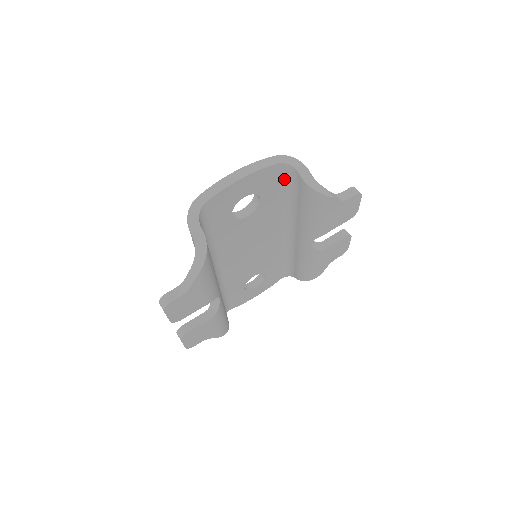
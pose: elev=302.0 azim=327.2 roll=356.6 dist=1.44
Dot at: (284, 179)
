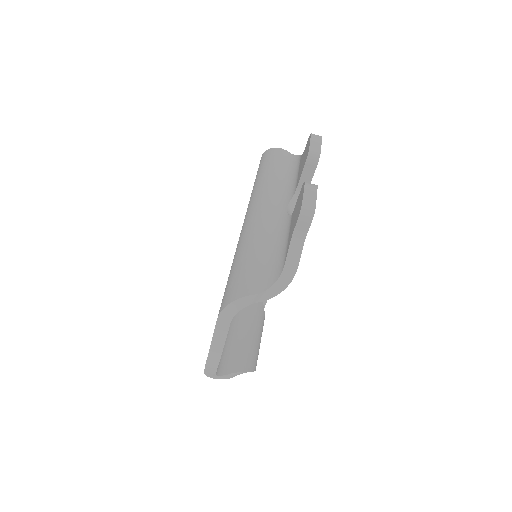
Dot at: occluded
